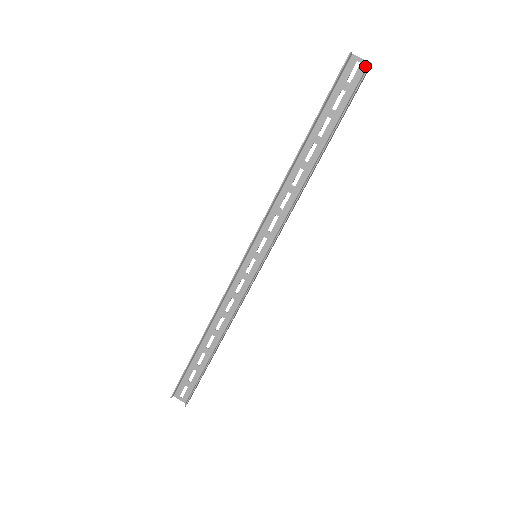
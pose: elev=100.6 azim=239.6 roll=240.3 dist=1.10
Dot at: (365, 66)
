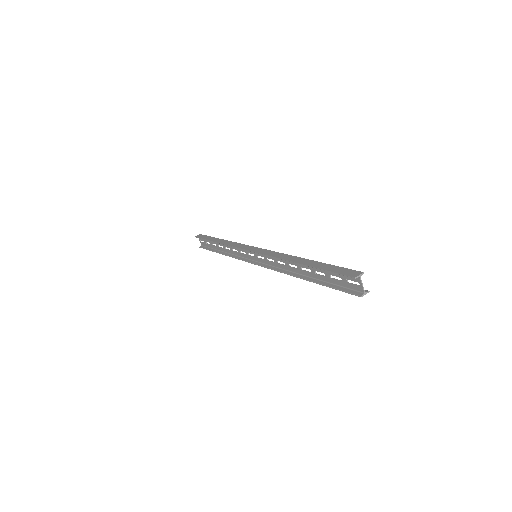
Dot at: (361, 290)
